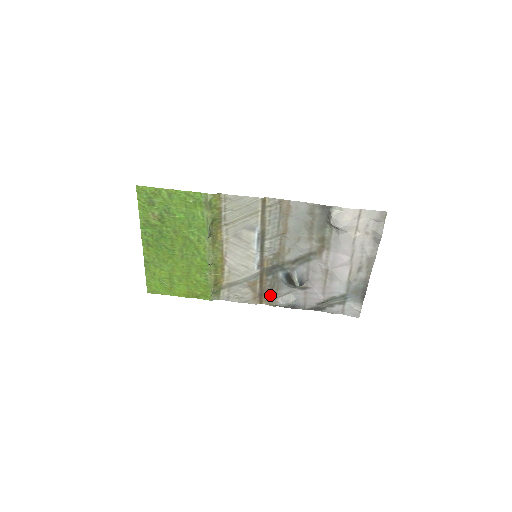
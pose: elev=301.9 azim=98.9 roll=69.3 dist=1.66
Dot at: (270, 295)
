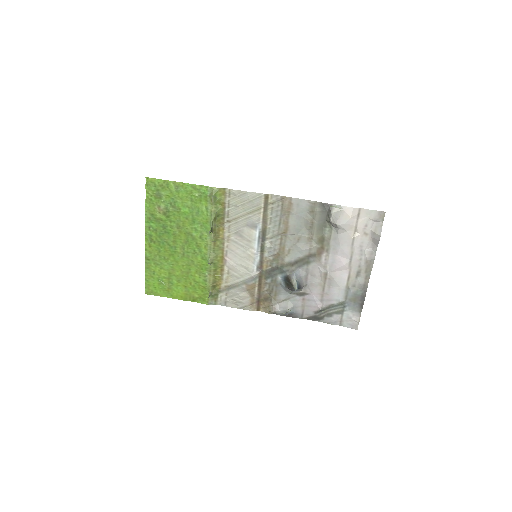
Dot at: (268, 301)
